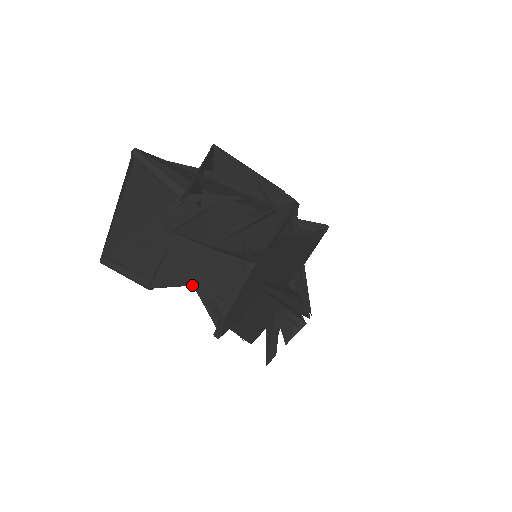
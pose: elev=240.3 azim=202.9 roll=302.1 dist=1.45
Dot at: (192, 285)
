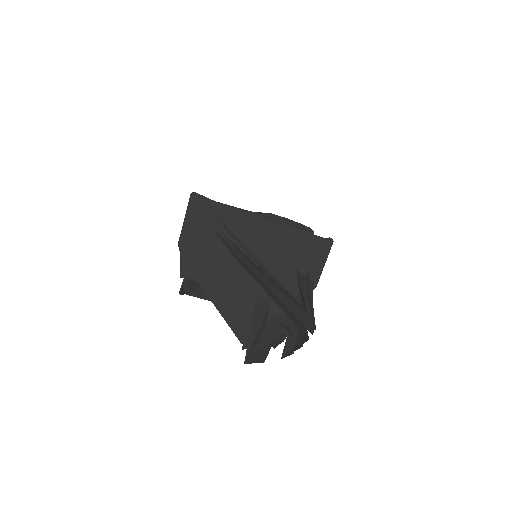
Dot at: occluded
